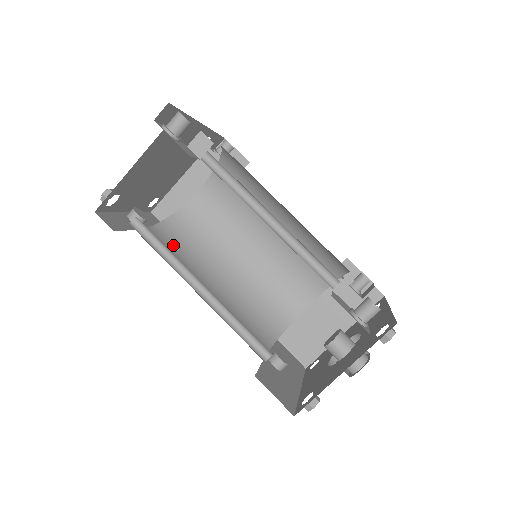
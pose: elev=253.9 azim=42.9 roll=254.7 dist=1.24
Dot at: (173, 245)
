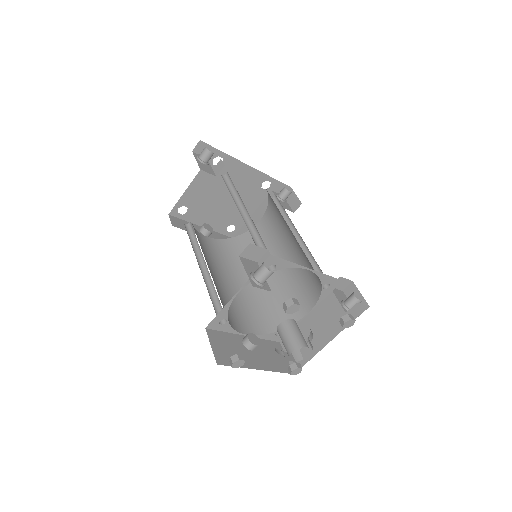
Dot at: (224, 253)
